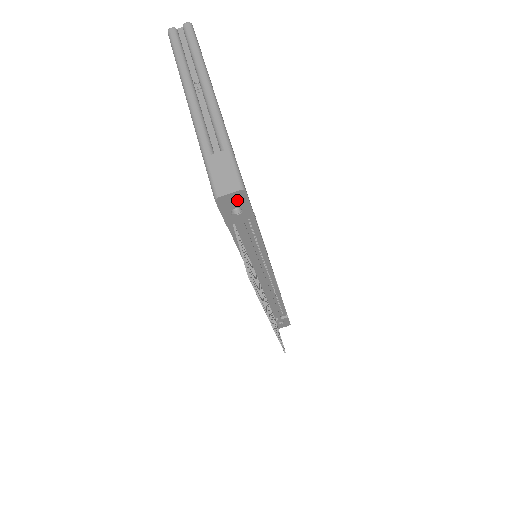
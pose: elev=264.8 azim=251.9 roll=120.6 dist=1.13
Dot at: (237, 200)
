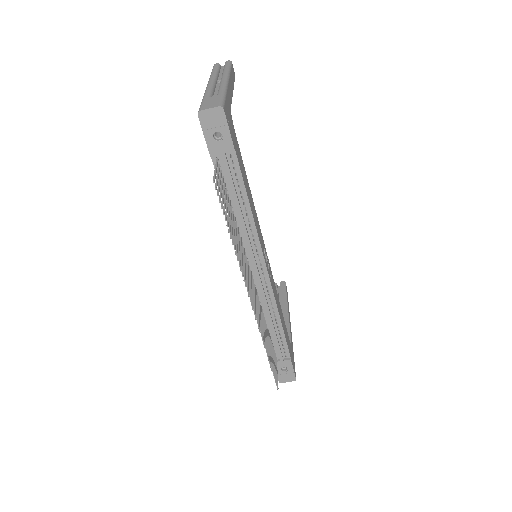
Dot at: (217, 120)
